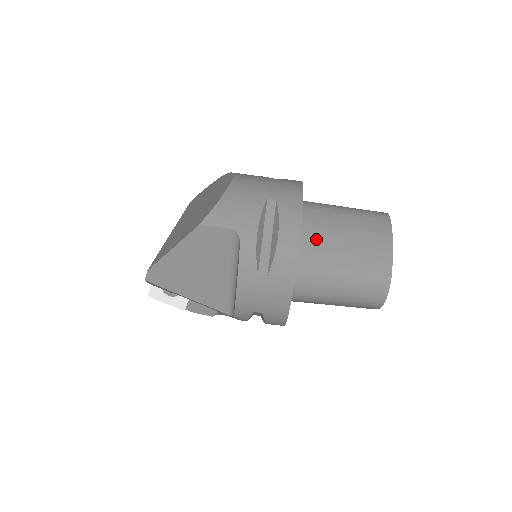
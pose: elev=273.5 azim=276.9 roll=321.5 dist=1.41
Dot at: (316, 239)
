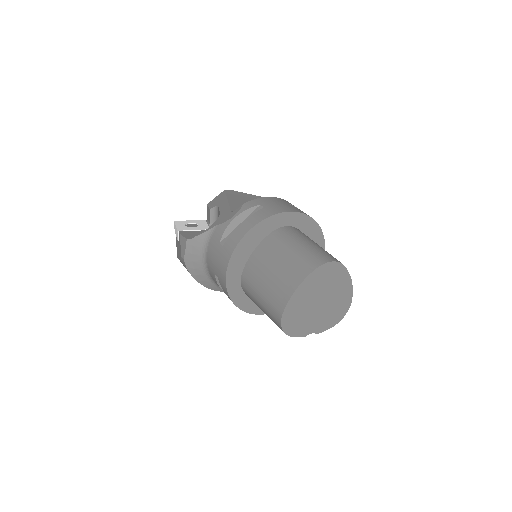
Dot at: occluded
